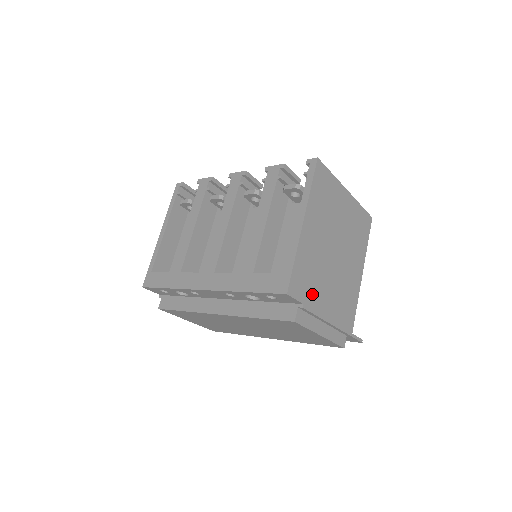
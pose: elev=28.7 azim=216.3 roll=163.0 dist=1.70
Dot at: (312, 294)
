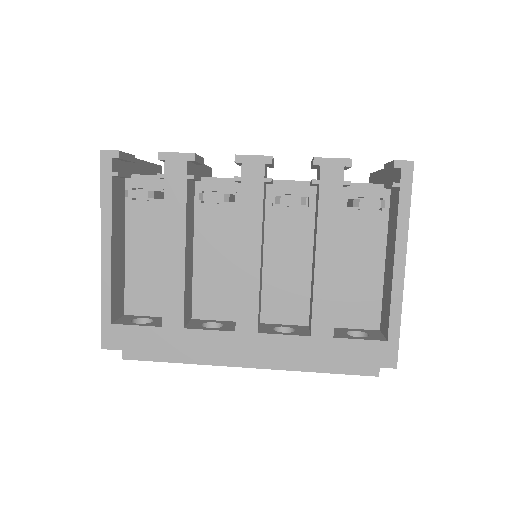
Dot at: occluded
